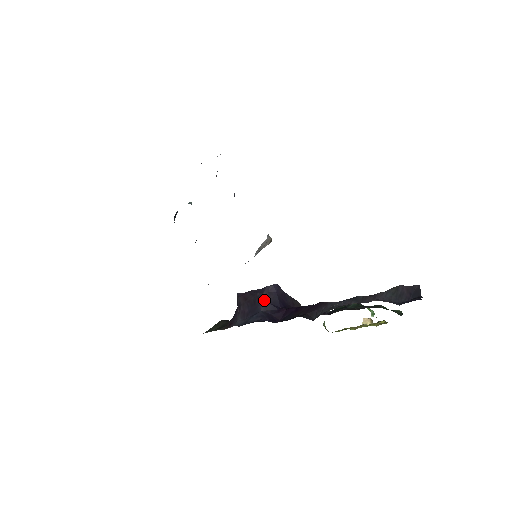
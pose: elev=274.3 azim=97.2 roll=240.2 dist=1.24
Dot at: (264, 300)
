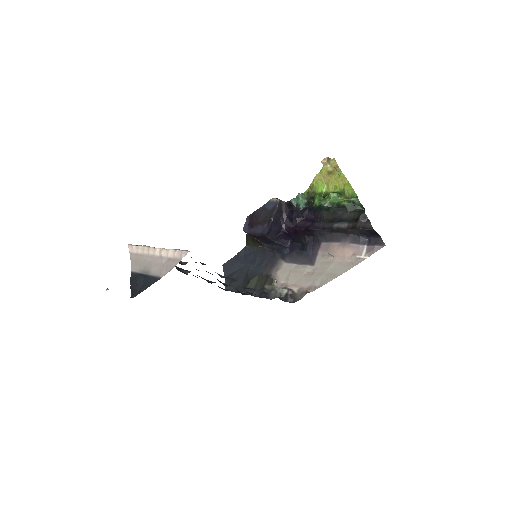
Dot at: (271, 239)
